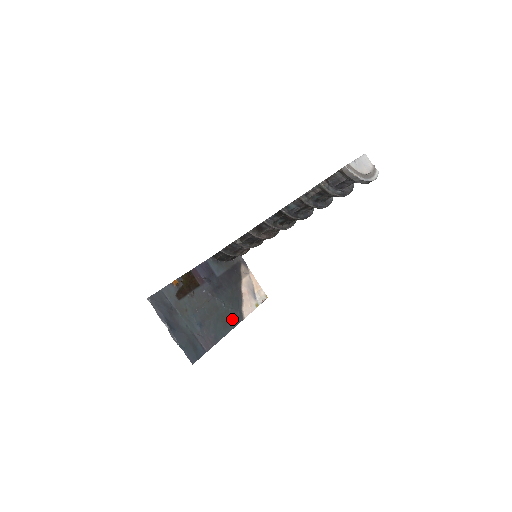
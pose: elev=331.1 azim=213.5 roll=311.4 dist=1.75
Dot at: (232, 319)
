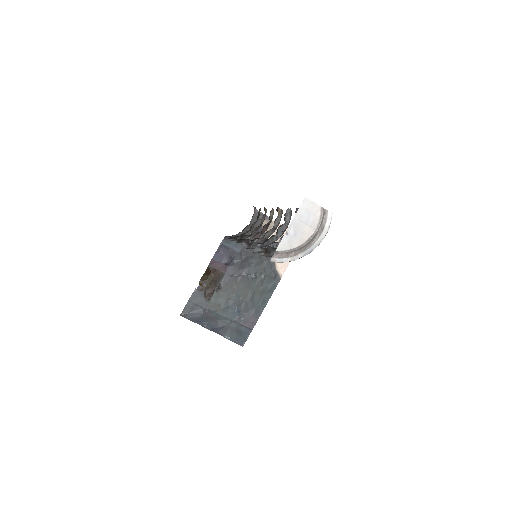
Dot at: (268, 285)
